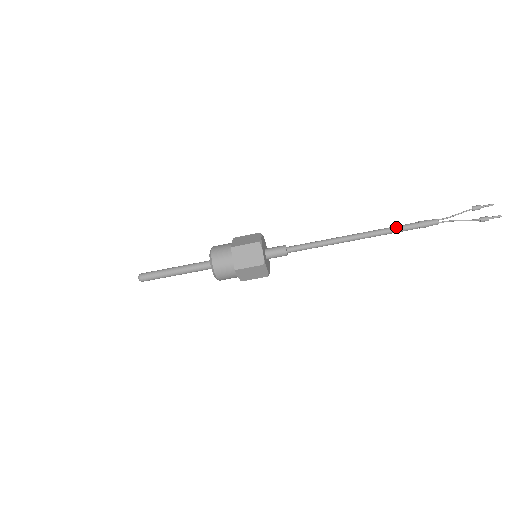
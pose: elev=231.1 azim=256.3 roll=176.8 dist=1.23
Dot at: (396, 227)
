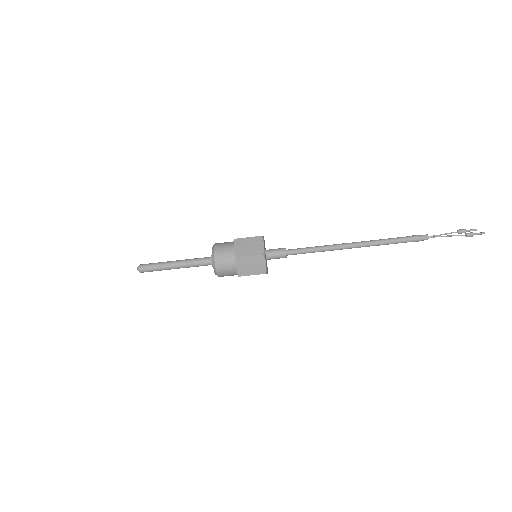
Dot at: (389, 238)
